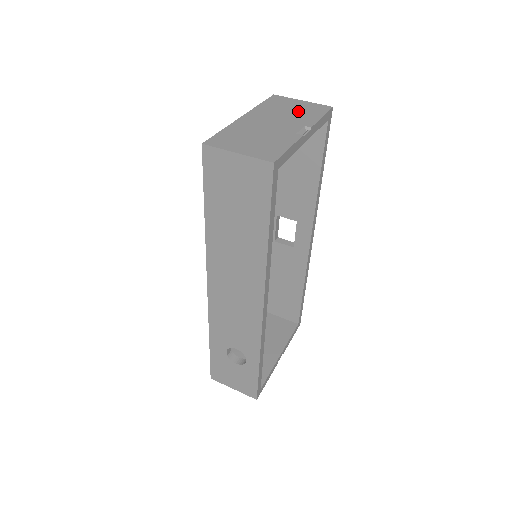
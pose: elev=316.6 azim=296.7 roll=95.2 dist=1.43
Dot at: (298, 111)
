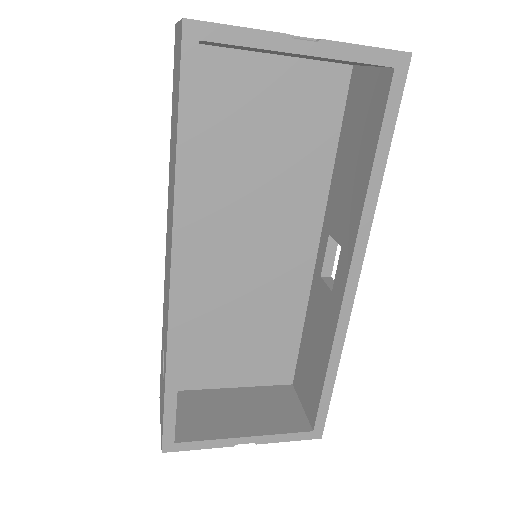
Dot at: occluded
